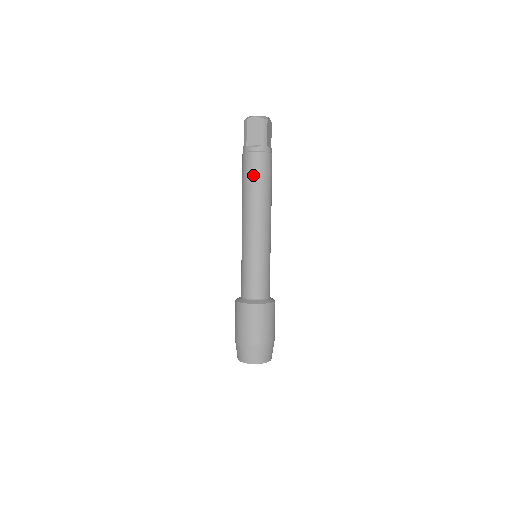
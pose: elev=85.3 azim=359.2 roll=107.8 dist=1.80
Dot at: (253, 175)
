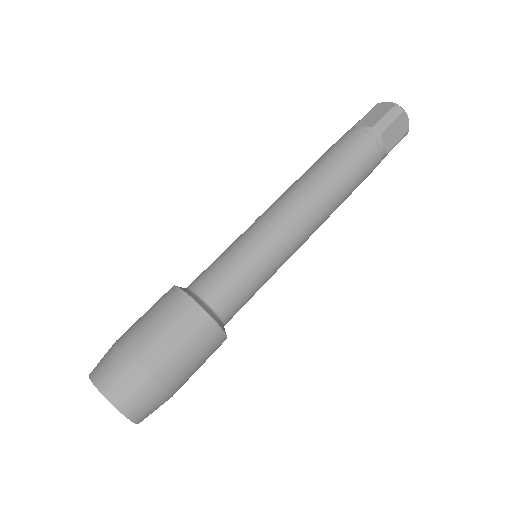
Dot at: (334, 151)
